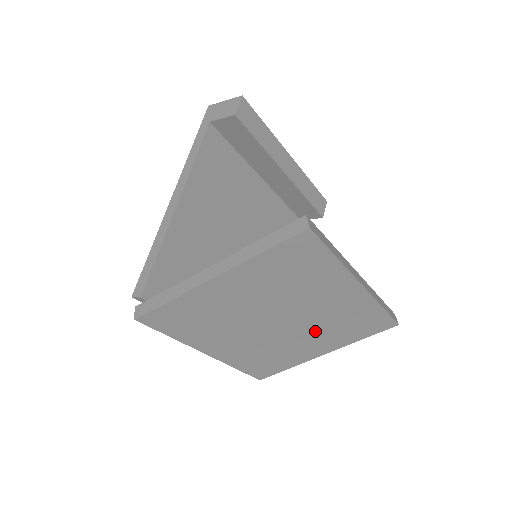
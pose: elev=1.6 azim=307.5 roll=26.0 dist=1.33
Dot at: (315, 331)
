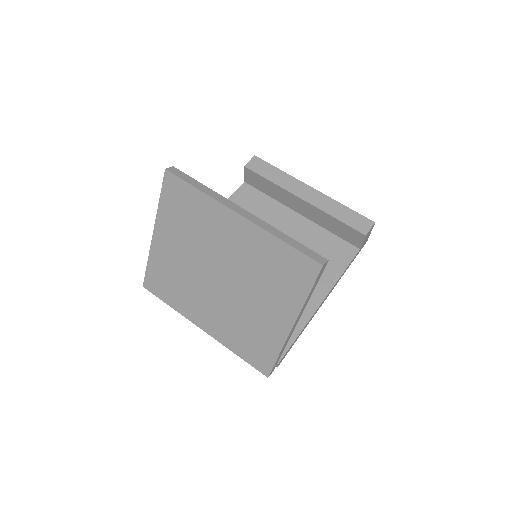
Dot at: (254, 287)
